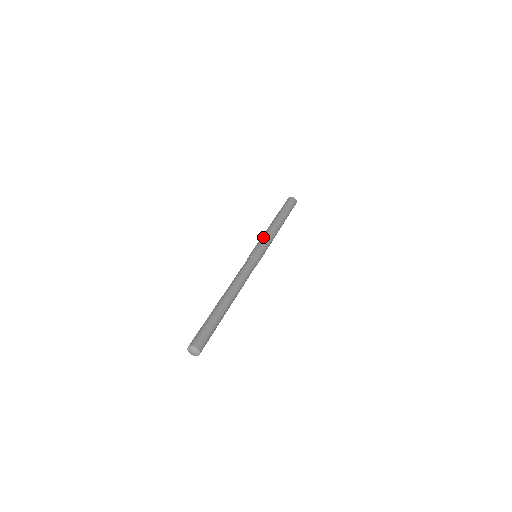
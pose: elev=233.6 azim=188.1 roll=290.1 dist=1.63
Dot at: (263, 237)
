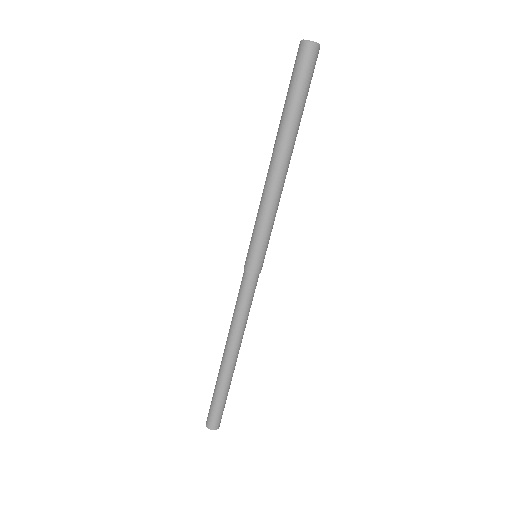
Dot at: (257, 214)
